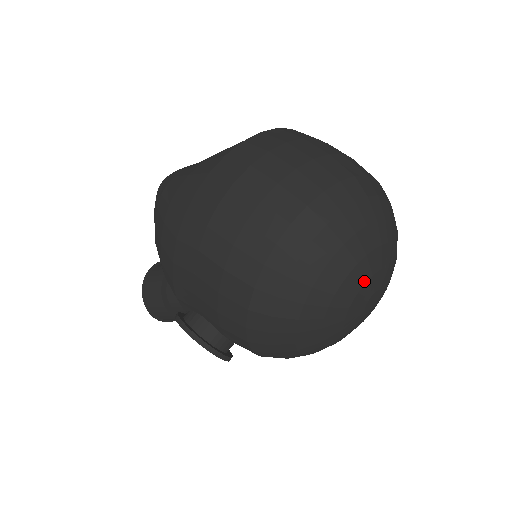
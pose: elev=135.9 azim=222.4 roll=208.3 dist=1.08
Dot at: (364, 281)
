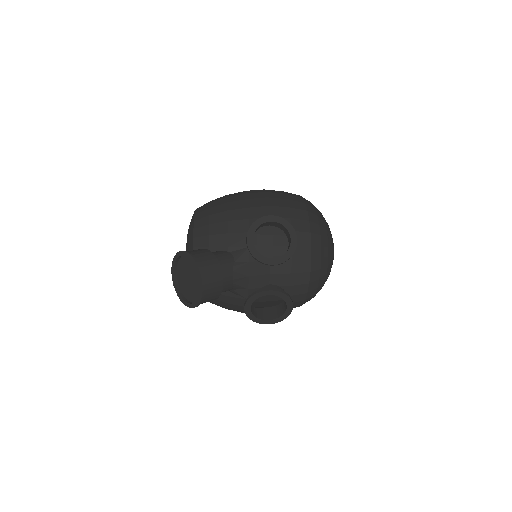
Dot at: occluded
